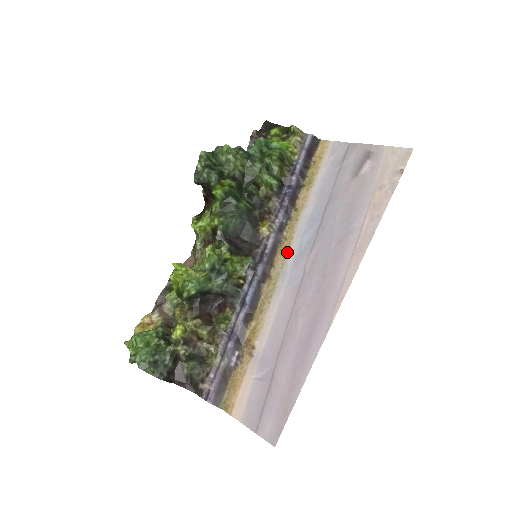
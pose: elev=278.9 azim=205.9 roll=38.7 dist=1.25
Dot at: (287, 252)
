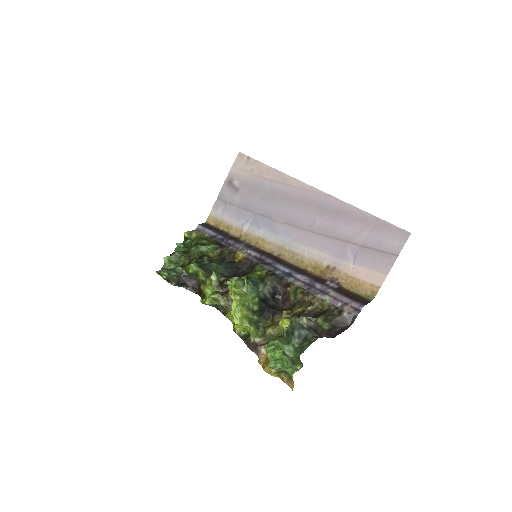
Dot at: (266, 241)
